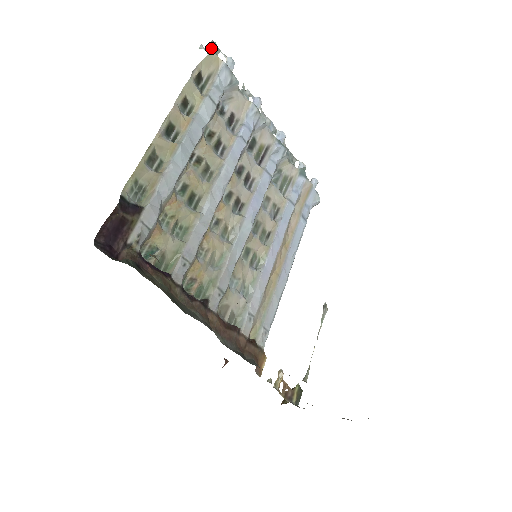
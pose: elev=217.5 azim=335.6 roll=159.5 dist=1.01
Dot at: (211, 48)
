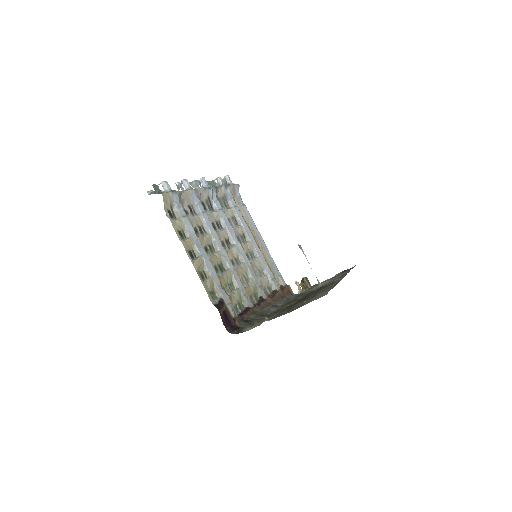
Dot at: (156, 190)
